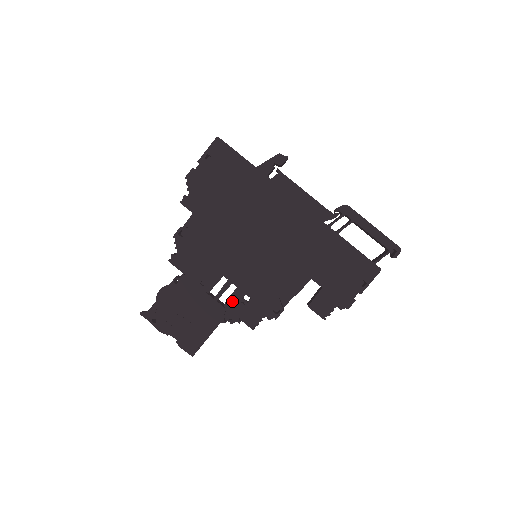
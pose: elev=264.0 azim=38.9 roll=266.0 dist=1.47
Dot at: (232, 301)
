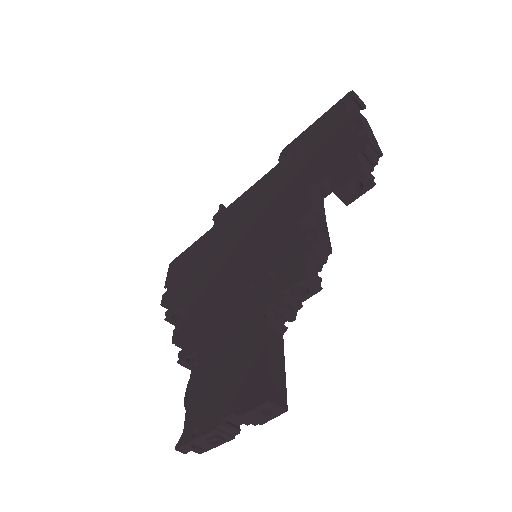
Dot at: (260, 296)
